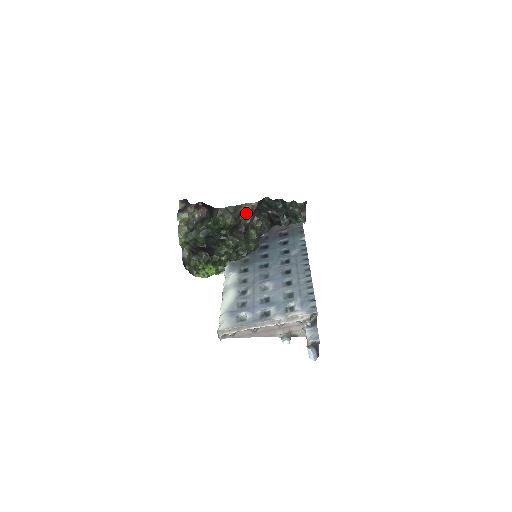
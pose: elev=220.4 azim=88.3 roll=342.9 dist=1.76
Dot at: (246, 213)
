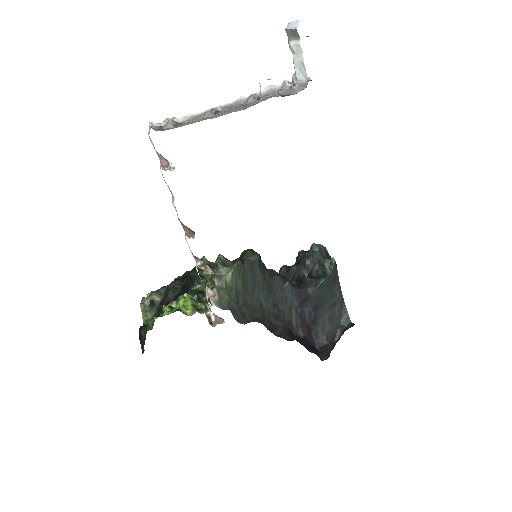
Dot at: occluded
